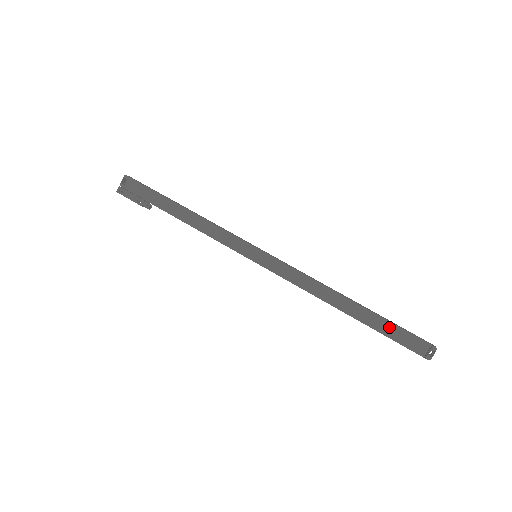
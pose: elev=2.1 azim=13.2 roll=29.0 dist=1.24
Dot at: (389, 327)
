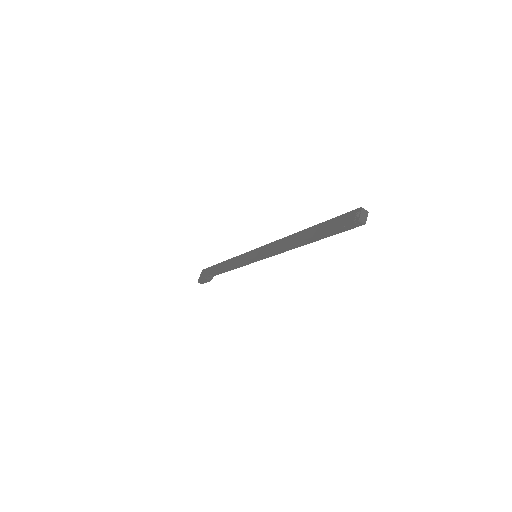
Dot at: (328, 224)
